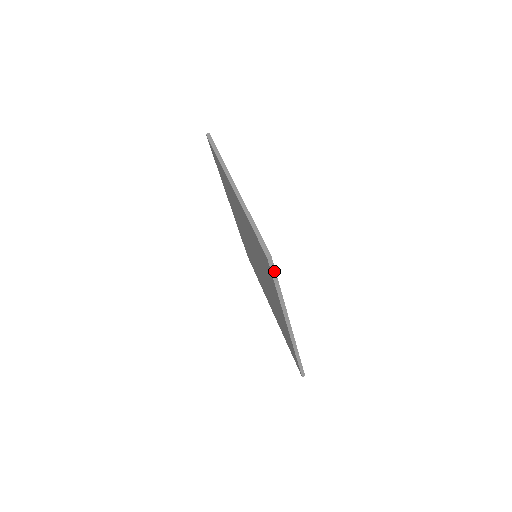
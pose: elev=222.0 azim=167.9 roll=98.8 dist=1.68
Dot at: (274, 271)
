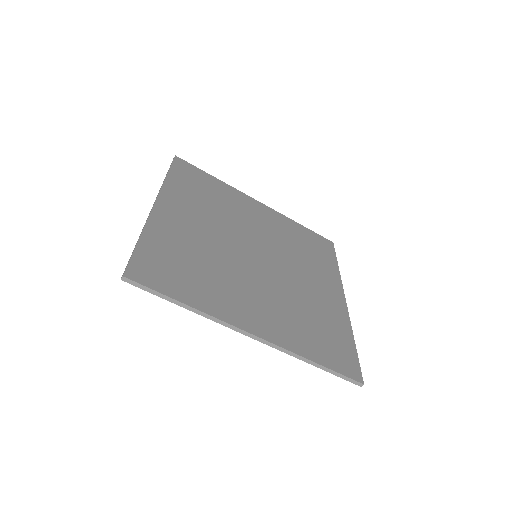
Dot at: (147, 288)
